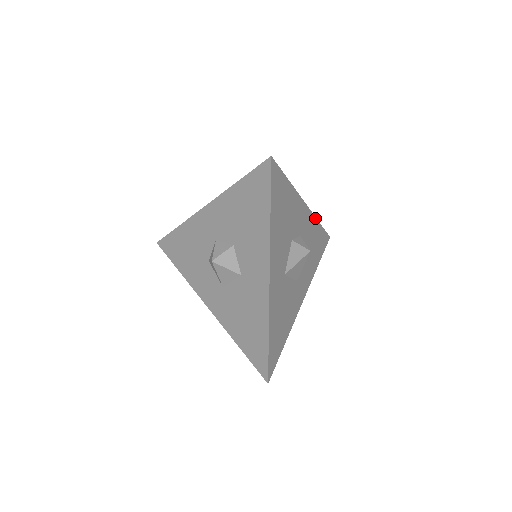
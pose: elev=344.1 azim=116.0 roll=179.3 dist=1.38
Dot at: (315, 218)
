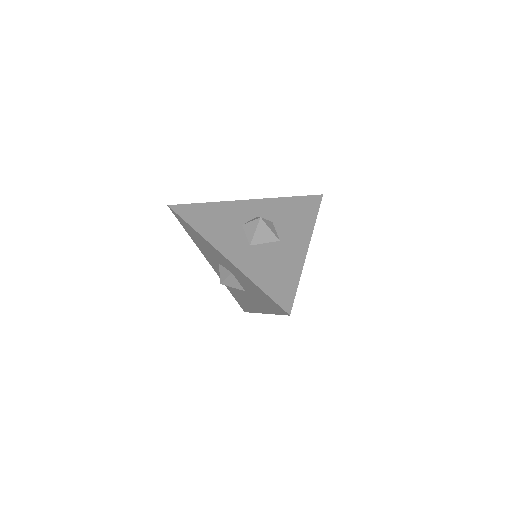
Dot at: (275, 199)
